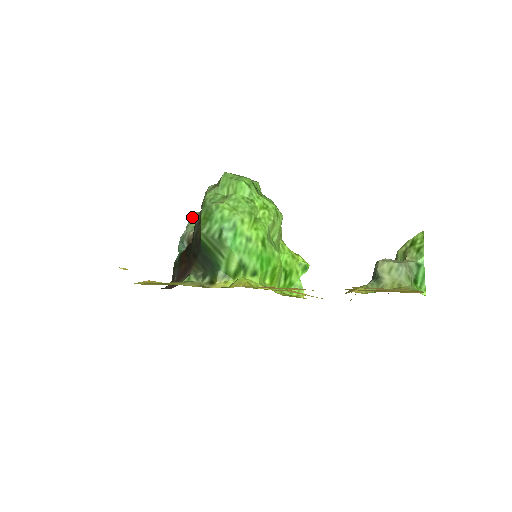
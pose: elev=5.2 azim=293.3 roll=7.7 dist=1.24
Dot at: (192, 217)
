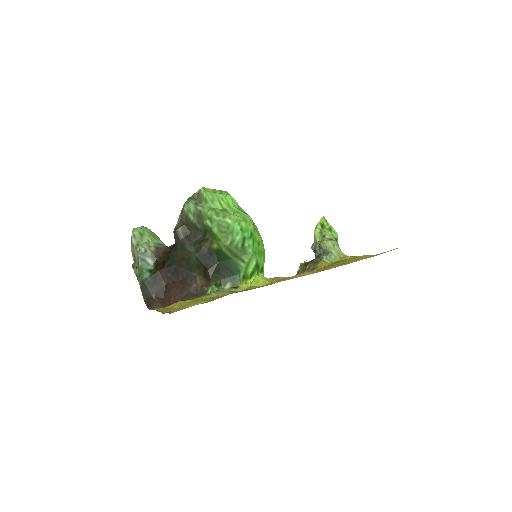
Dot at: (136, 233)
